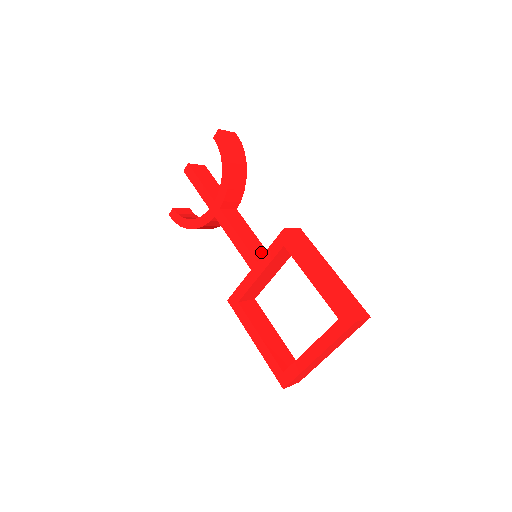
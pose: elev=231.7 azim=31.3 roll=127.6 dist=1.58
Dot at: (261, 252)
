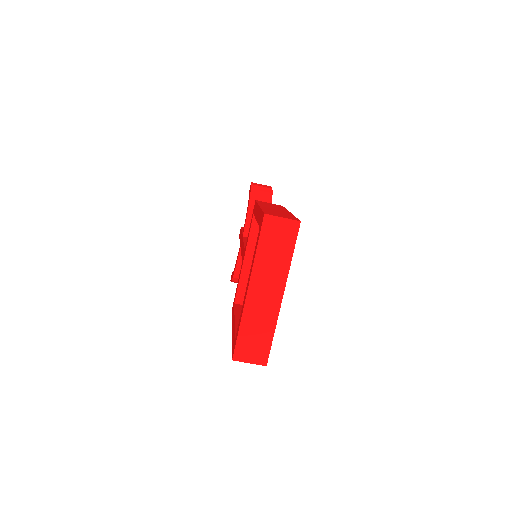
Dot at: occluded
